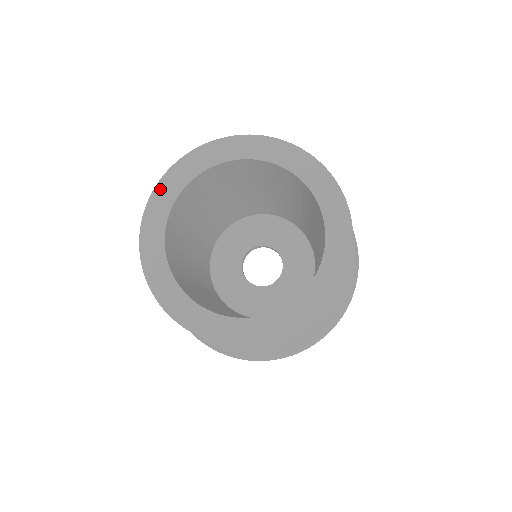
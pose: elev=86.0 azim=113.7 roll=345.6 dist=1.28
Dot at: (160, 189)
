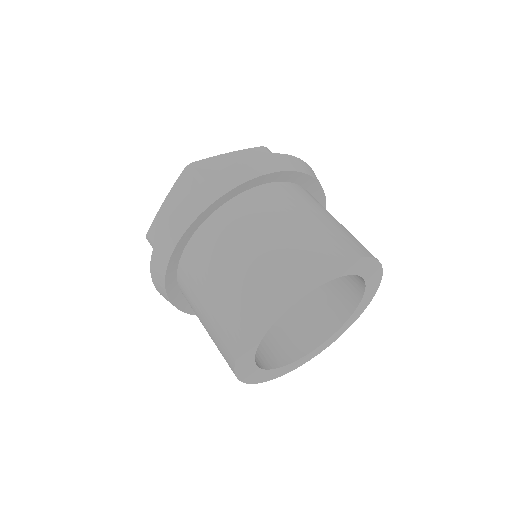
Dot at: (248, 380)
